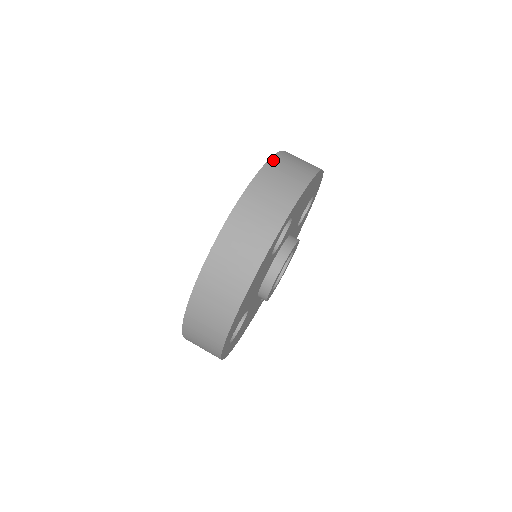
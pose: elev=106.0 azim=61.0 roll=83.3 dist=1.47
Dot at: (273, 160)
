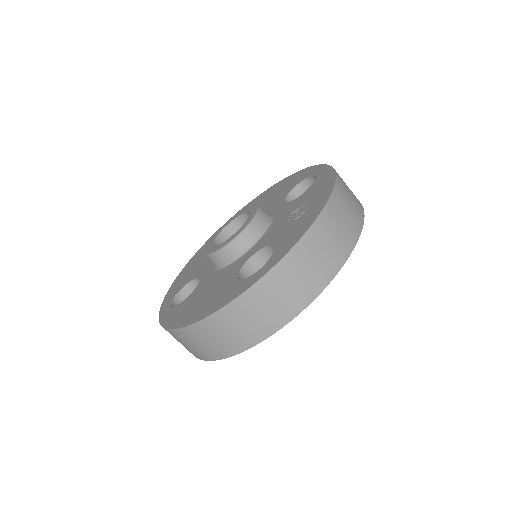
Dot at: (315, 226)
